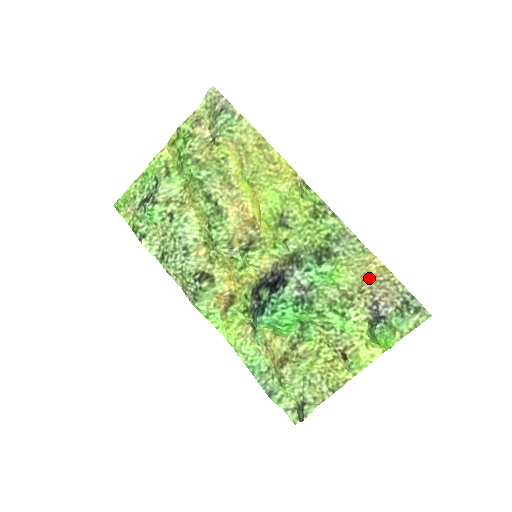
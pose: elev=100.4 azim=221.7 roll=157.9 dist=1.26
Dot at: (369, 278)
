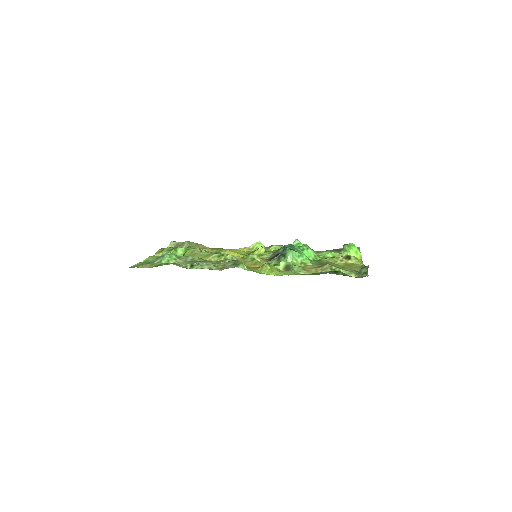
Dot at: (320, 251)
